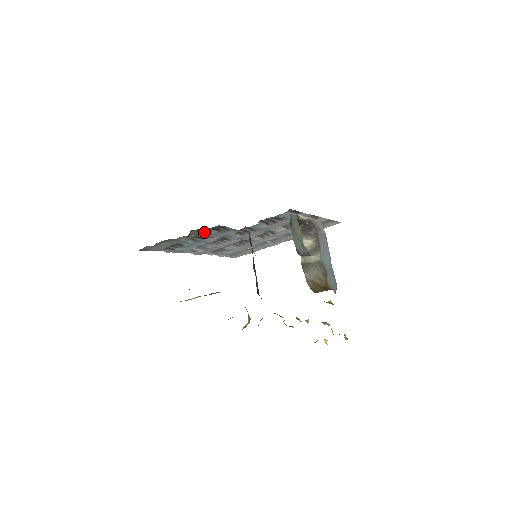
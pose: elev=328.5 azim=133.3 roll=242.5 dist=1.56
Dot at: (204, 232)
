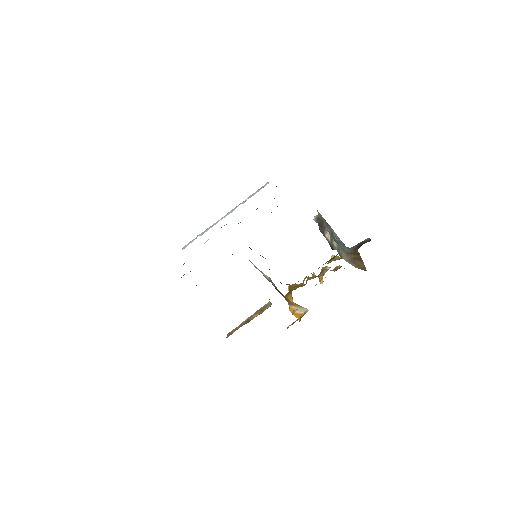
Dot at: occluded
